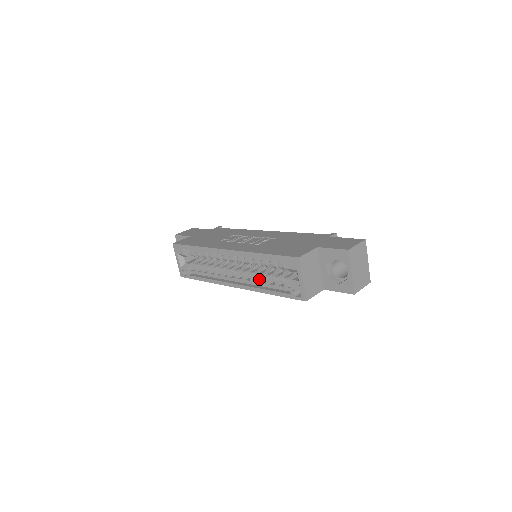
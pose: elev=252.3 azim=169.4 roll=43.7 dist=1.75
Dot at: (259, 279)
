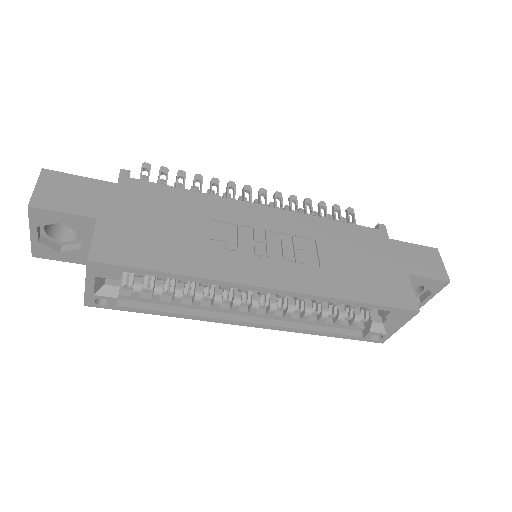
Dot at: (307, 317)
